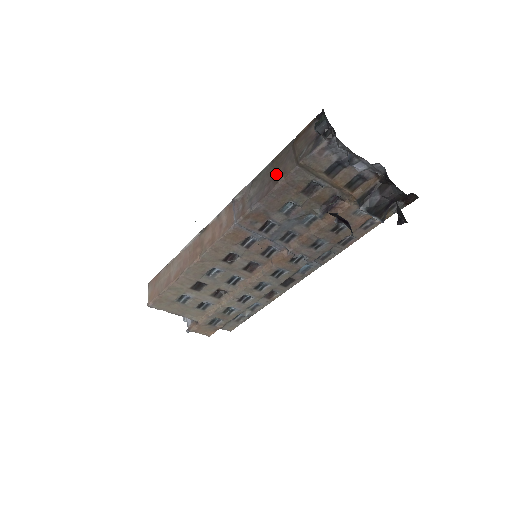
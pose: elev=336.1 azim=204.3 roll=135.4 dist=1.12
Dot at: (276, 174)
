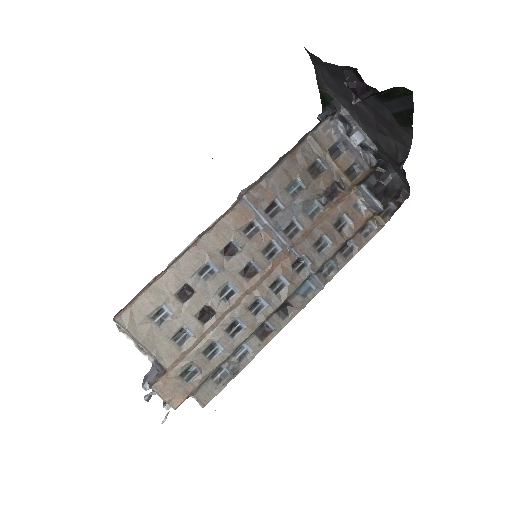
Dot at: occluded
